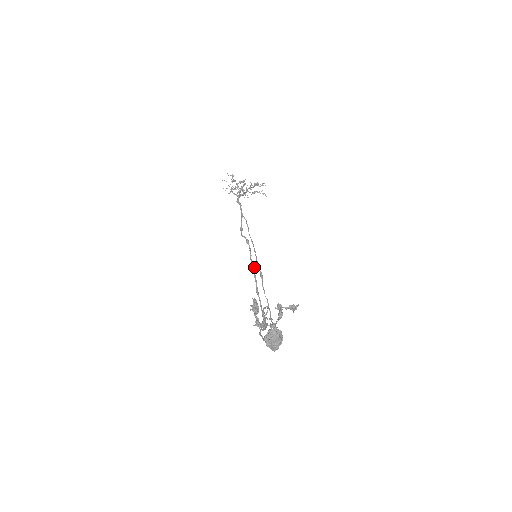
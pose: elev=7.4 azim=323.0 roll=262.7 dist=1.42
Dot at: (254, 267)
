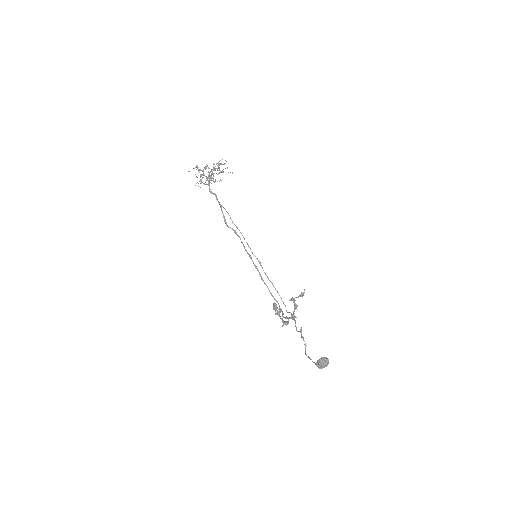
Dot at: (251, 257)
